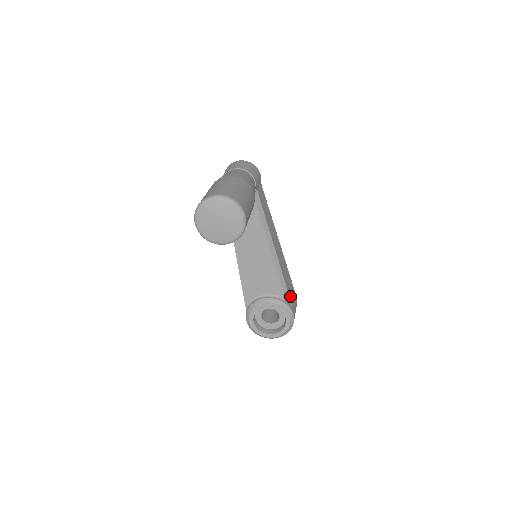
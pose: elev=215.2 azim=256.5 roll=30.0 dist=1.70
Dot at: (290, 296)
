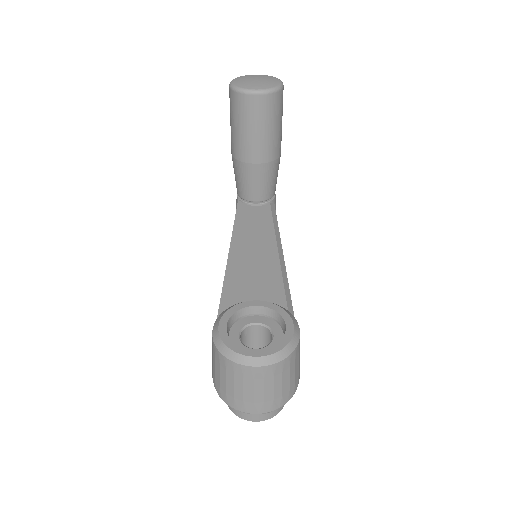
Dot at: occluded
